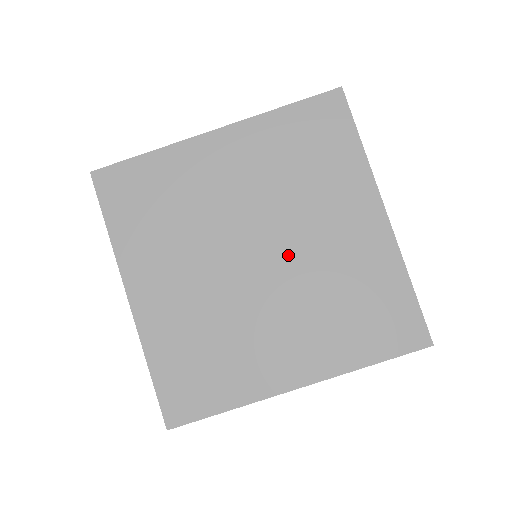
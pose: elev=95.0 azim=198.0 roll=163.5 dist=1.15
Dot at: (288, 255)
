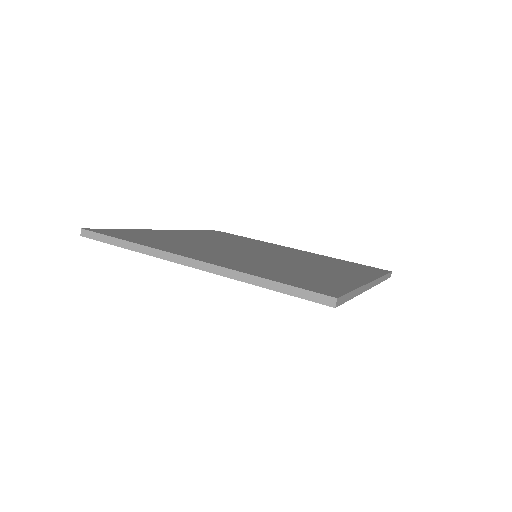
Dot at: (274, 253)
